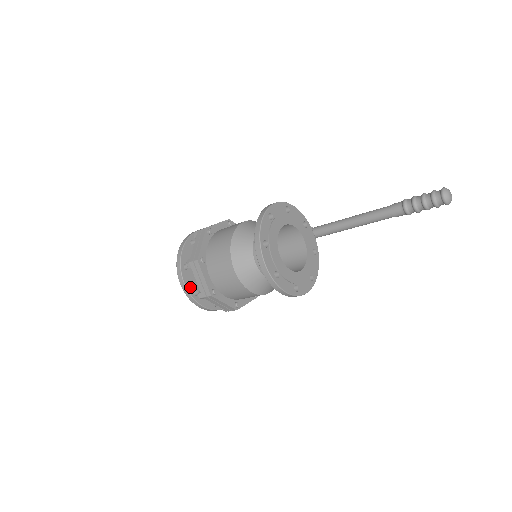
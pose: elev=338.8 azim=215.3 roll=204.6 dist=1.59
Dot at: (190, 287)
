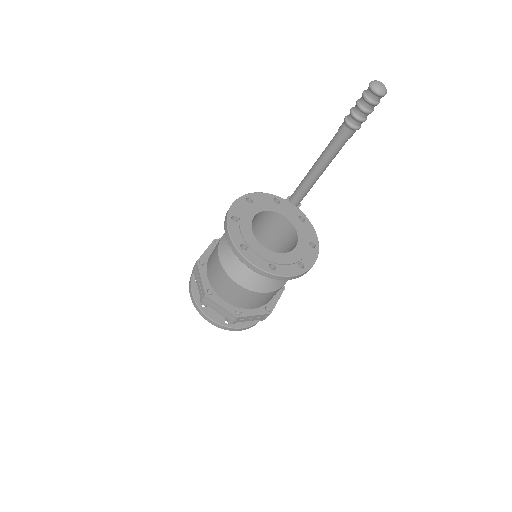
Dot at: (219, 320)
